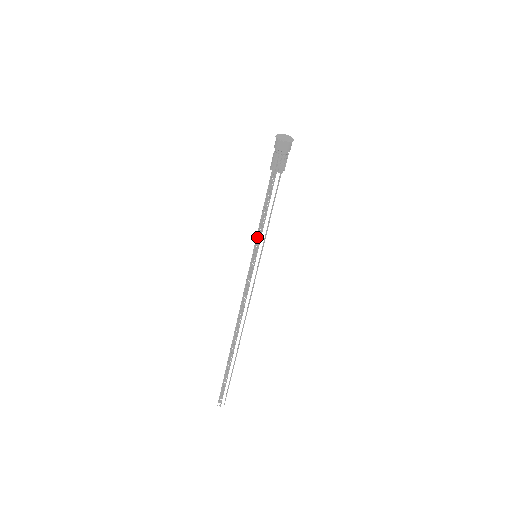
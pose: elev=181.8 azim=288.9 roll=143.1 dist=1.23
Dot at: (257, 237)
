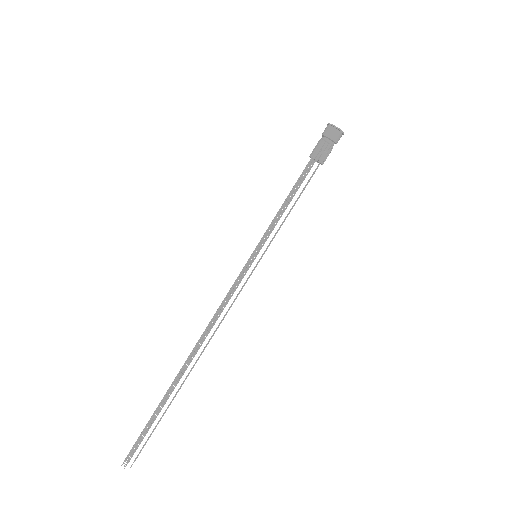
Dot at: (265, 234)
